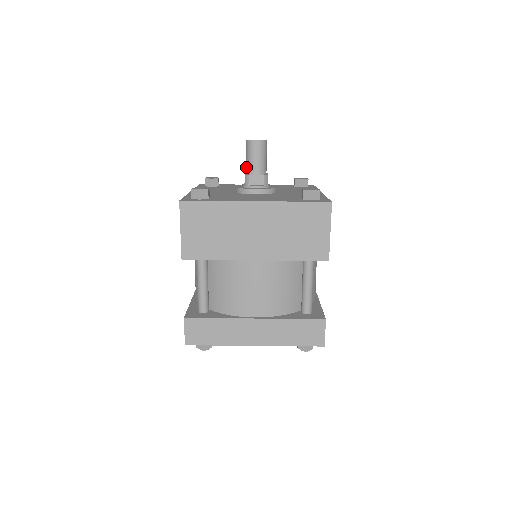
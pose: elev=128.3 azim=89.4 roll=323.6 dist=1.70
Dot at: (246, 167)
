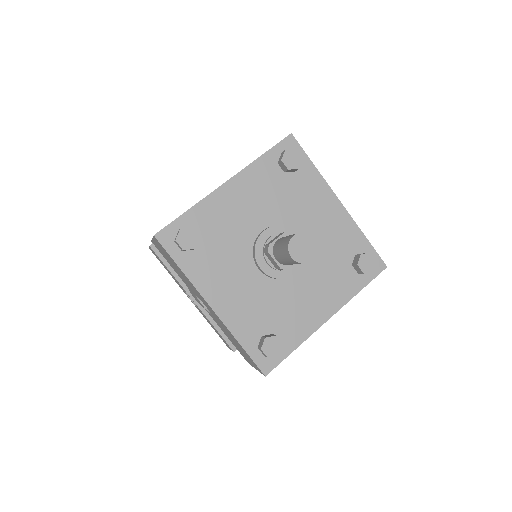
Dot at: (281, 263)
